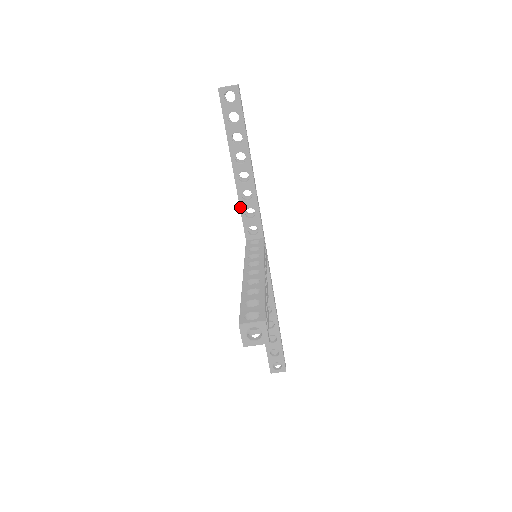
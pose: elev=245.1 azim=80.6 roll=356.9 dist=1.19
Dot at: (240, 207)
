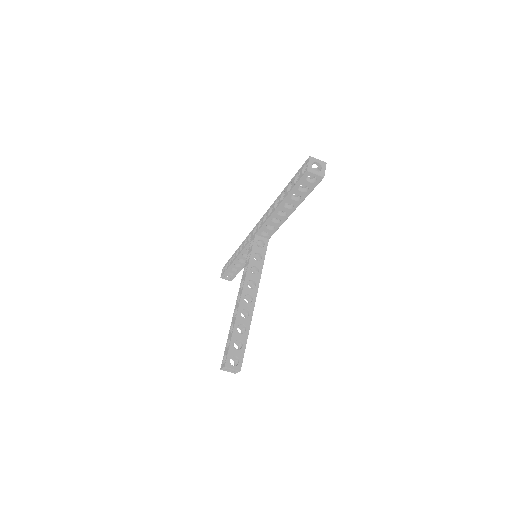
Dot at: (266, 222)
